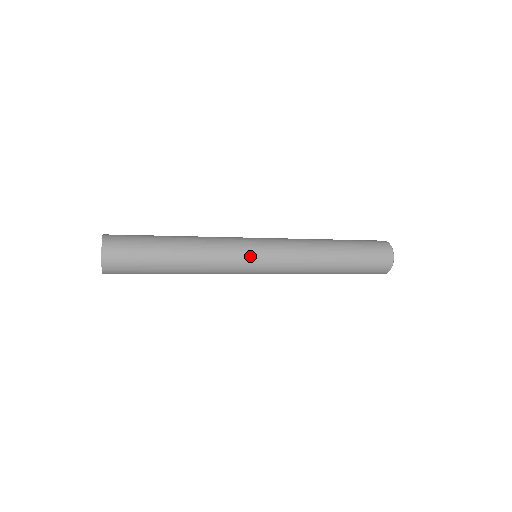
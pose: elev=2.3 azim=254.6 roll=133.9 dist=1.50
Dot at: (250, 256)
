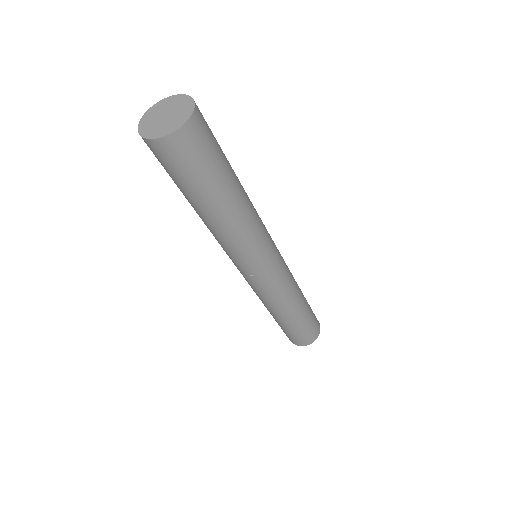
Dot at: (273, 244)
